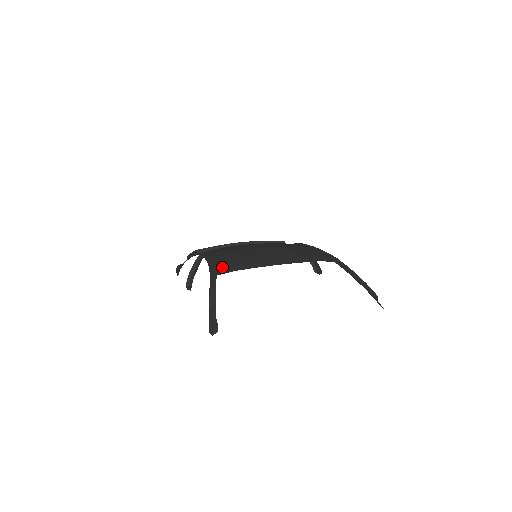
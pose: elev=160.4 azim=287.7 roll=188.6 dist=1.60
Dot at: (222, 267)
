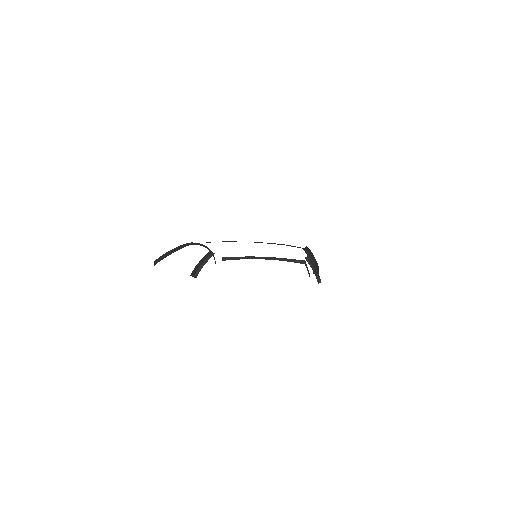
Dot at: occluded
